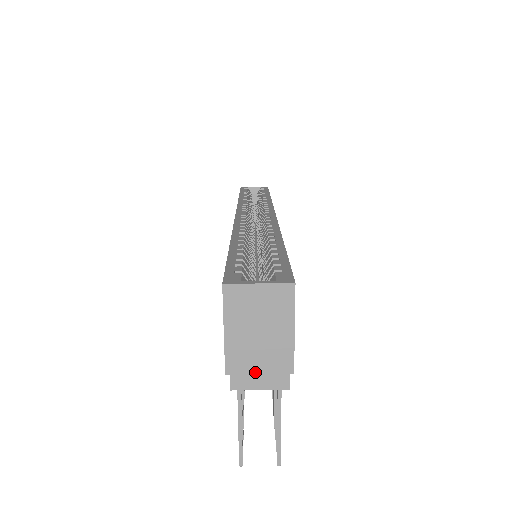
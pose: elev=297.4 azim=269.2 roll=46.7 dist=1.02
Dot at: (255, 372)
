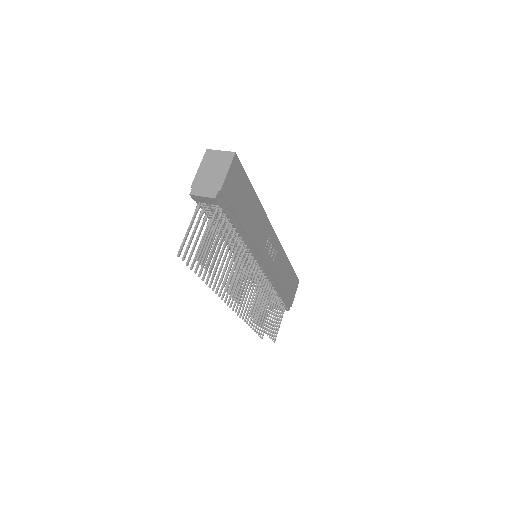
Dot at: (204, 188)
